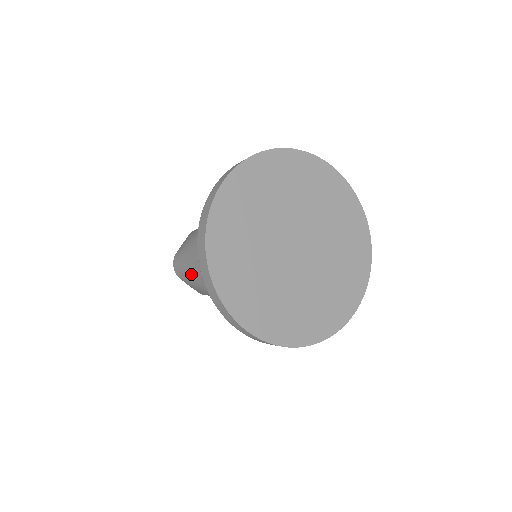
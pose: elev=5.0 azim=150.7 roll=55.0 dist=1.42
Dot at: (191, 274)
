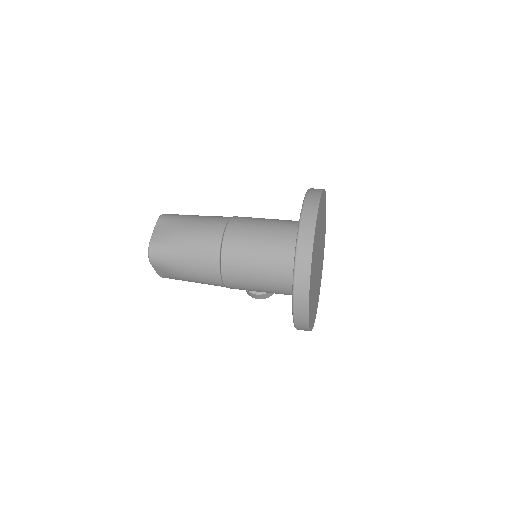
Dot at: (190, 267)
